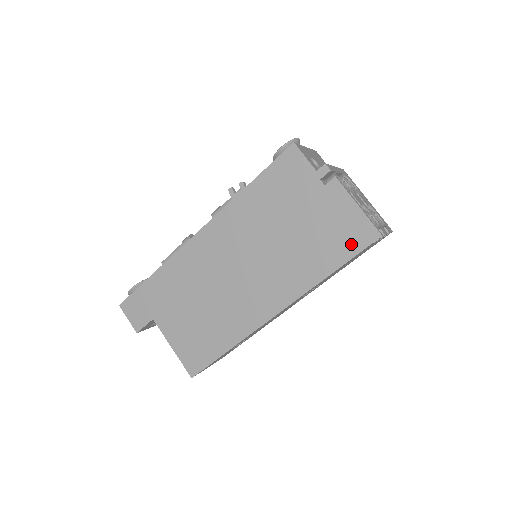
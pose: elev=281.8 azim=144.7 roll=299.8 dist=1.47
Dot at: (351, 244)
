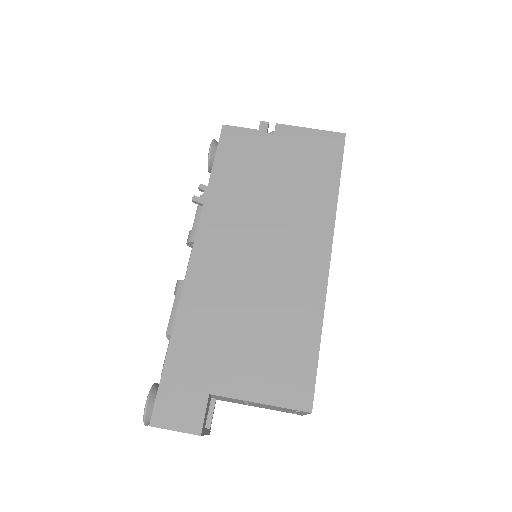
Dot at: (331, 155)
